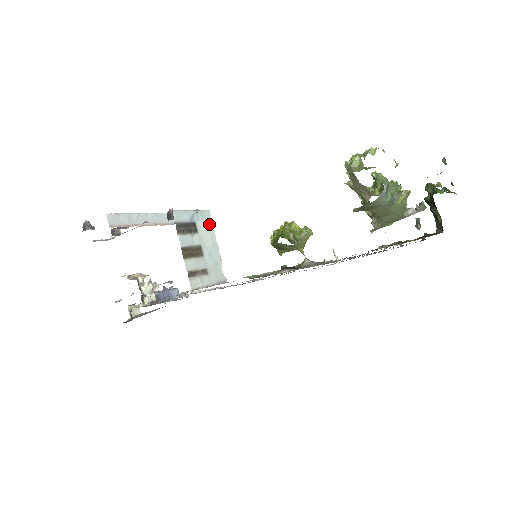
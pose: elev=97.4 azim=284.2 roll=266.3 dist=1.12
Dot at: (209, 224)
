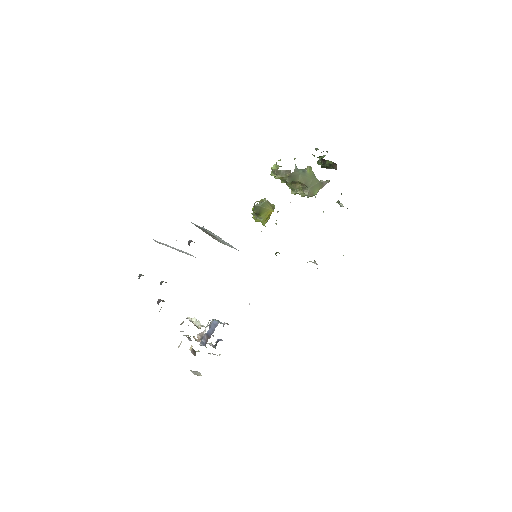
Dot at: occluded
